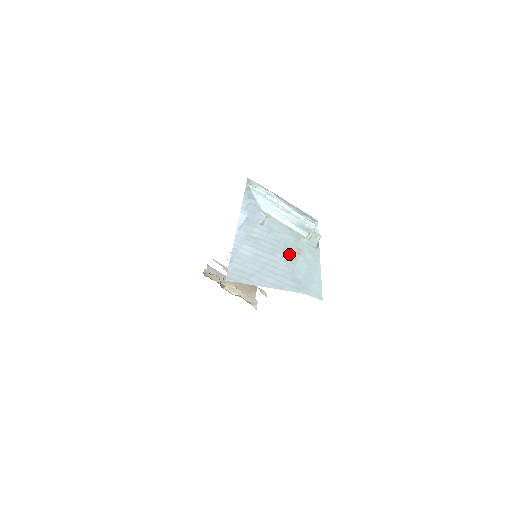
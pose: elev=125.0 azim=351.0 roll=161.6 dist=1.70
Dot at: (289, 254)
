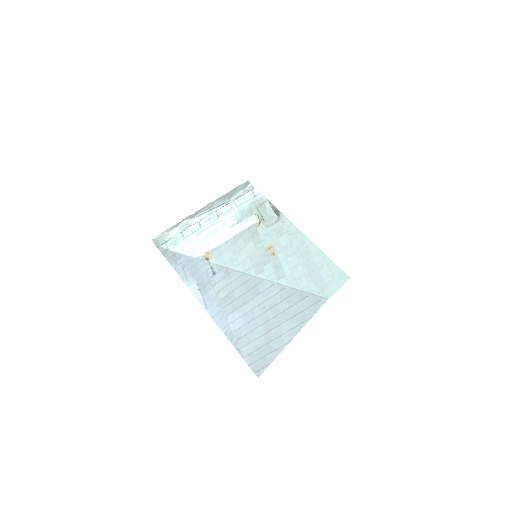
Dot at: (267, 272)
